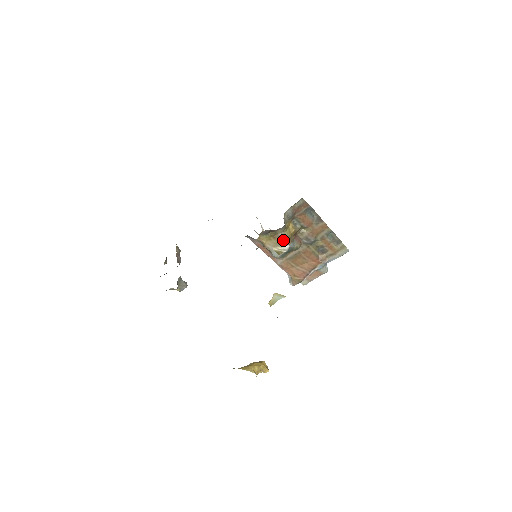
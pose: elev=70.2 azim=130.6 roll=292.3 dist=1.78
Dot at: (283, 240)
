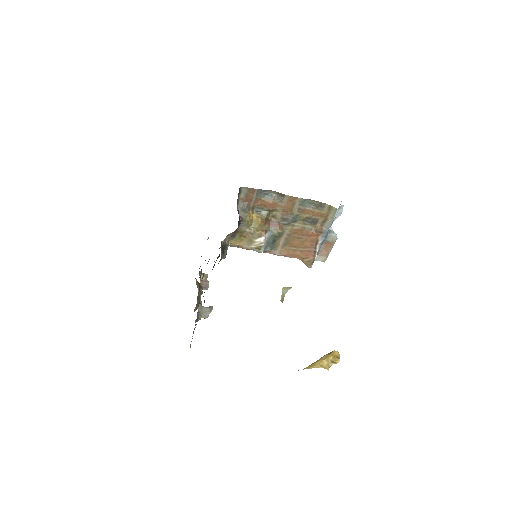
Dot at: (254, 234)
